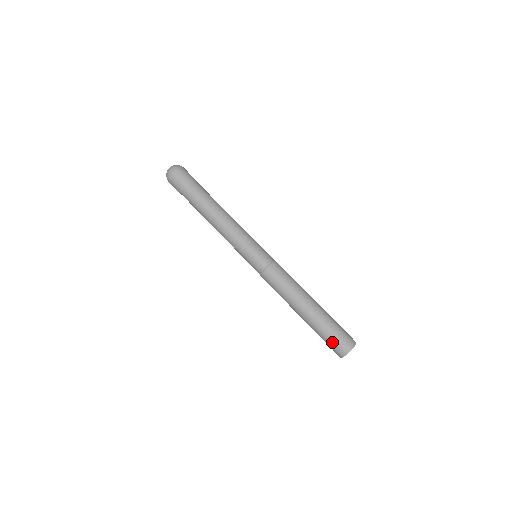
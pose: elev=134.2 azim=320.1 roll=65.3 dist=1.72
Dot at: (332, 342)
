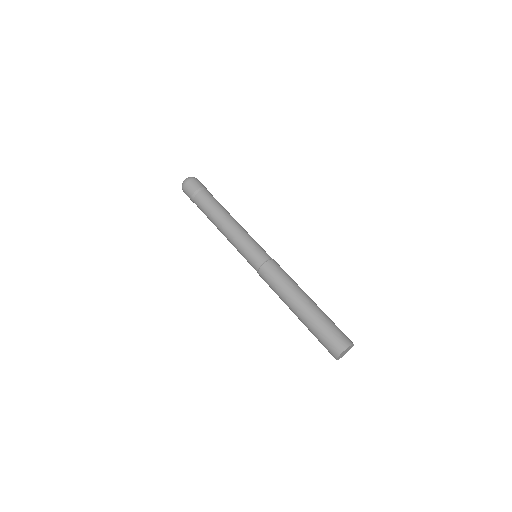
Dot at: (325, 341)
